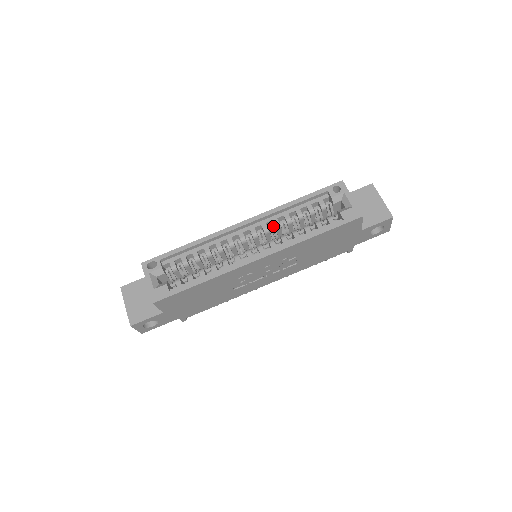
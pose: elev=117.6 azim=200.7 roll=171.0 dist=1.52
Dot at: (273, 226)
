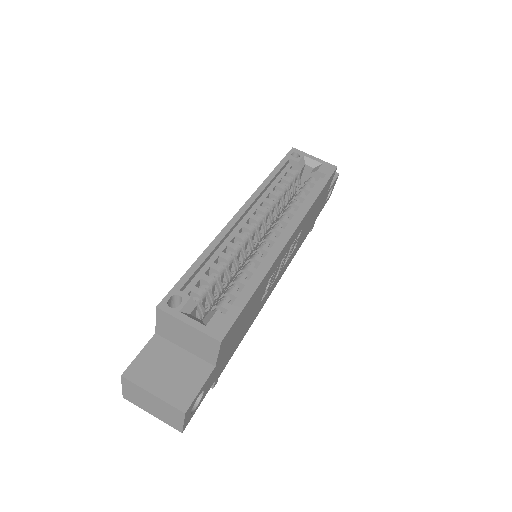
Dot at: (268, 207)
